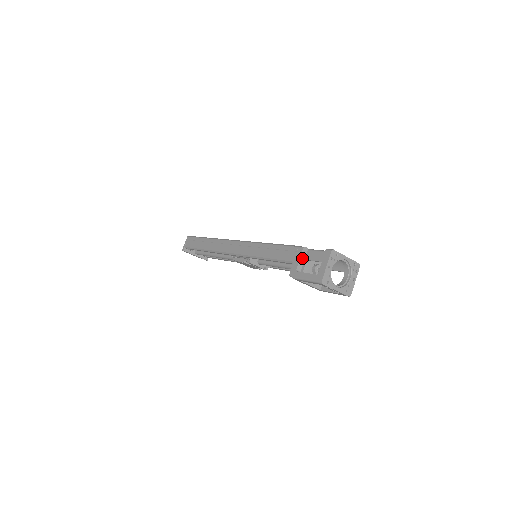
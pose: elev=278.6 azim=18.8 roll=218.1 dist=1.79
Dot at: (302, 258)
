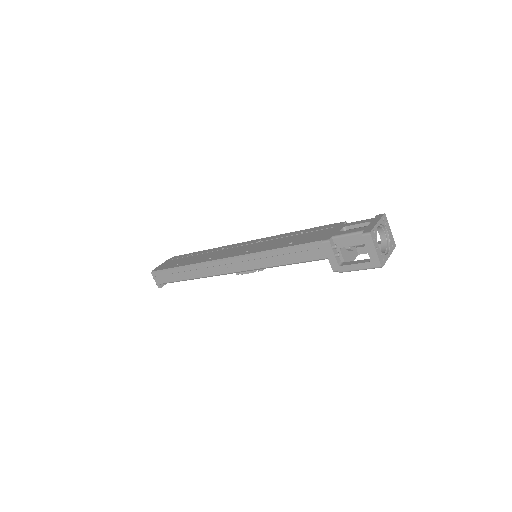
Dot at: (334, 250)
